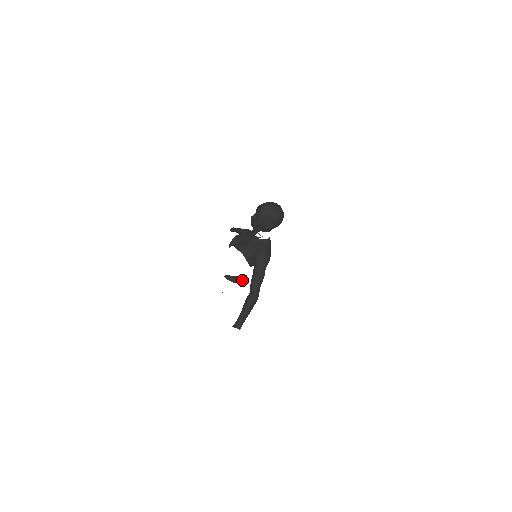
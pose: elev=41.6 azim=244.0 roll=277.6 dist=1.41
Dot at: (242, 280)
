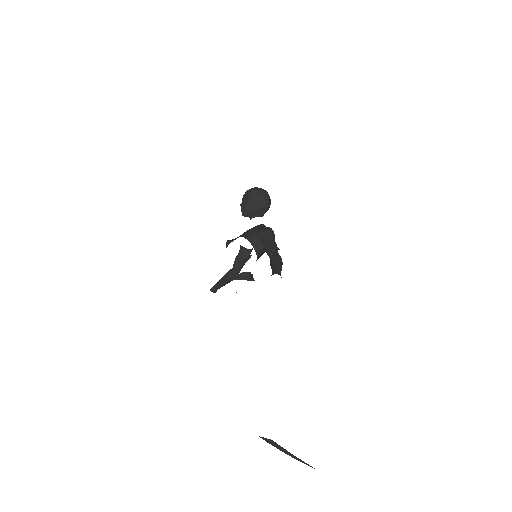
Dot at: (252, 279)
